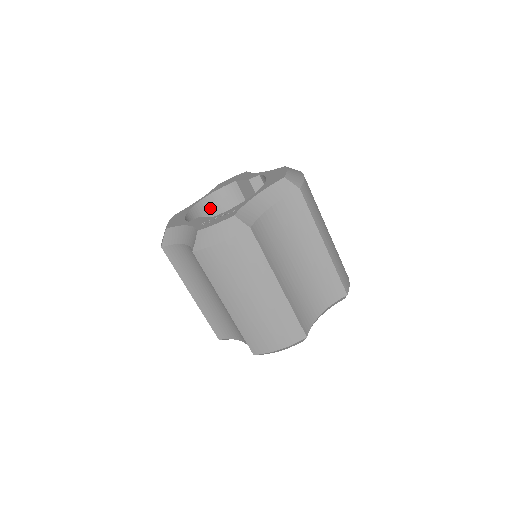
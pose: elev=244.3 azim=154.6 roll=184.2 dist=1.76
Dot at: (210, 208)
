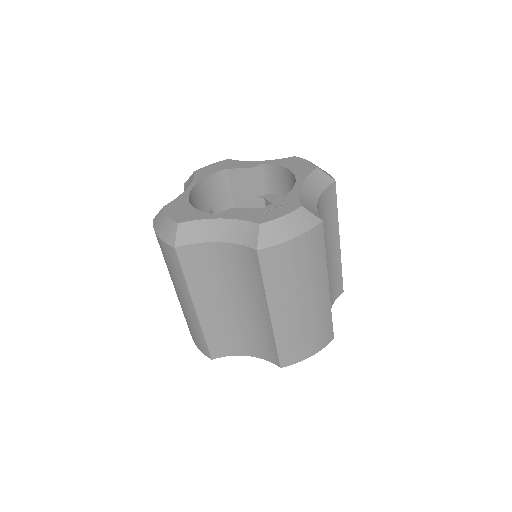
Dot at: (198, 200)
